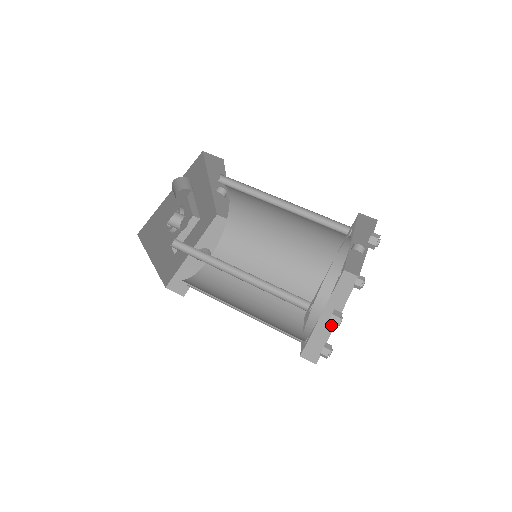
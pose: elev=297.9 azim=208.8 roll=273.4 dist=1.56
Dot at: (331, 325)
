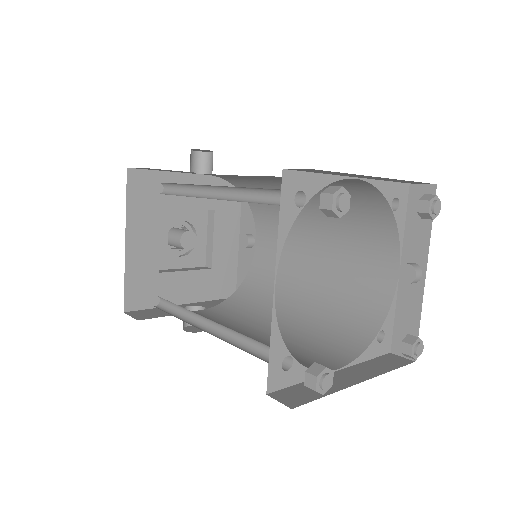
Dot at: (325, 202)
